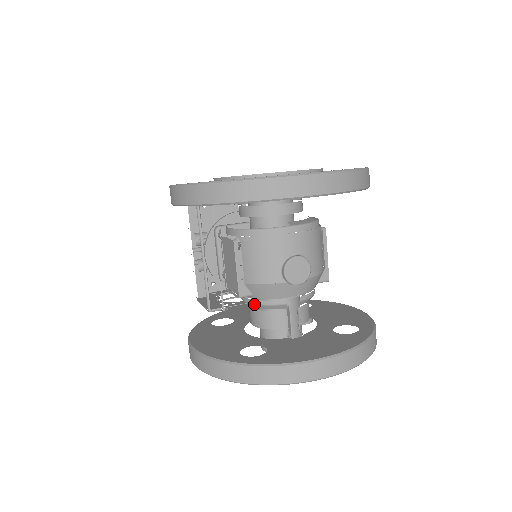
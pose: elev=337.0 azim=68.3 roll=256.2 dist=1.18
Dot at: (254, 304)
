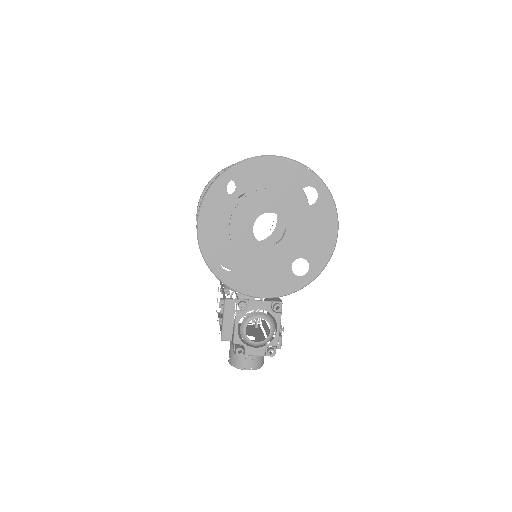
Dot at: occluded
